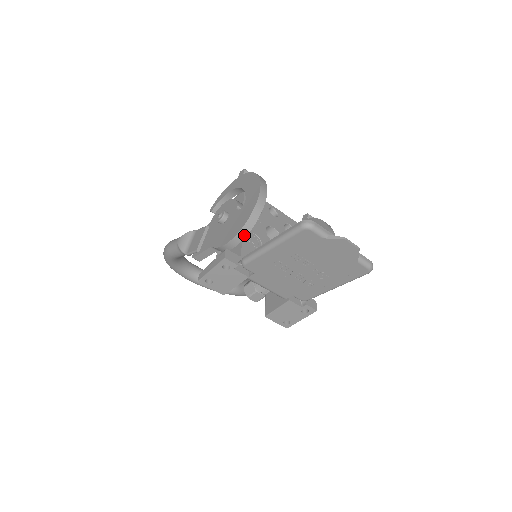
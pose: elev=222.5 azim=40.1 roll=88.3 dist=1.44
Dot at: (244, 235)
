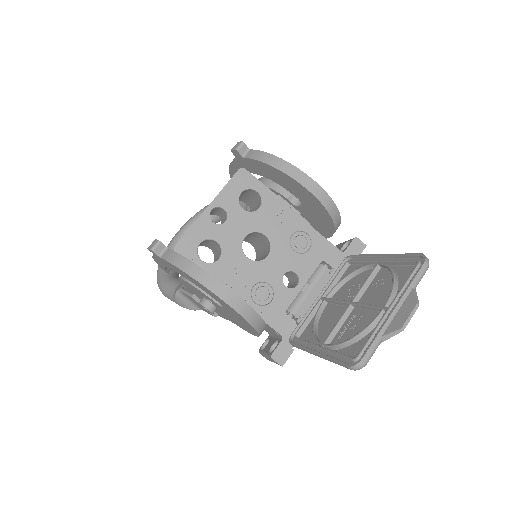
Dot at: (264, 329)
